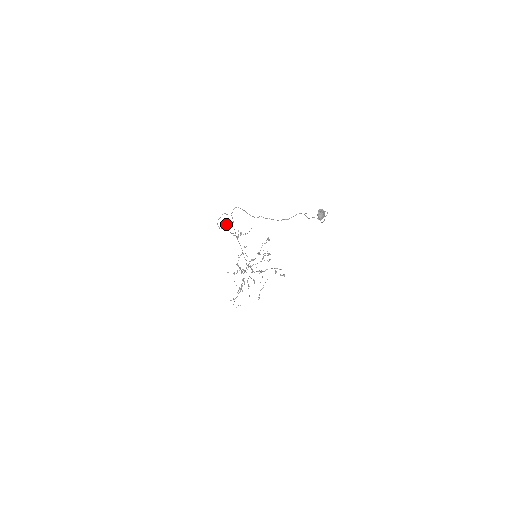
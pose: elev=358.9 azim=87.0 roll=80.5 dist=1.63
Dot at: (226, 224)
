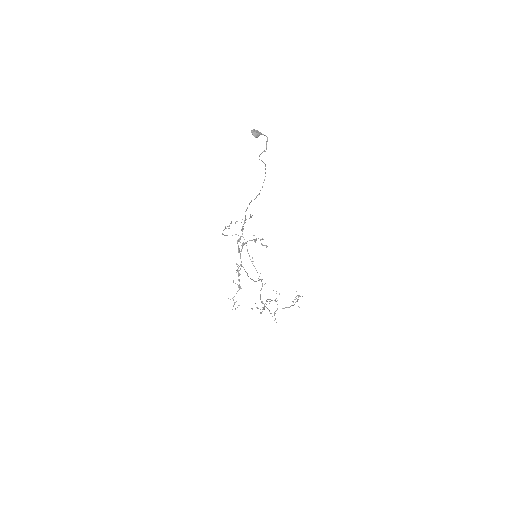
Dot at: (226, 228)
